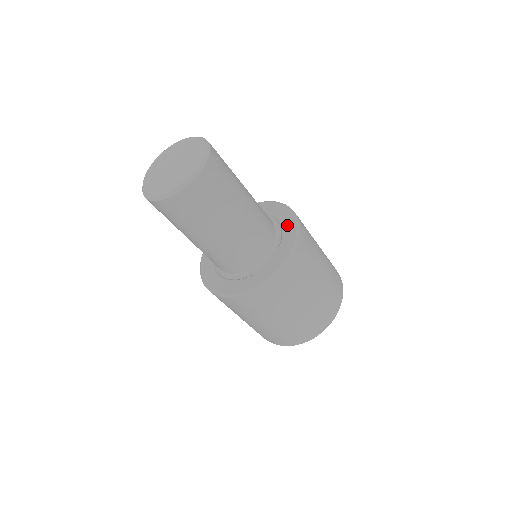
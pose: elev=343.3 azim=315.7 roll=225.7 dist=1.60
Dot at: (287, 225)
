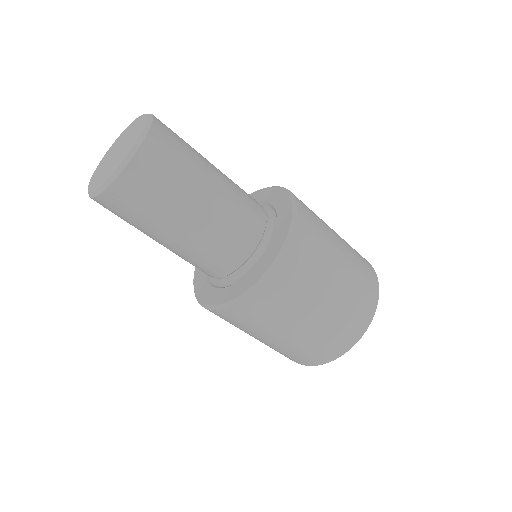
Dot at: (273, 247)
